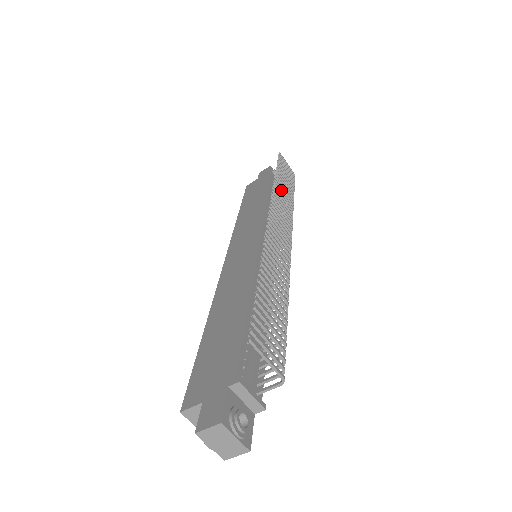
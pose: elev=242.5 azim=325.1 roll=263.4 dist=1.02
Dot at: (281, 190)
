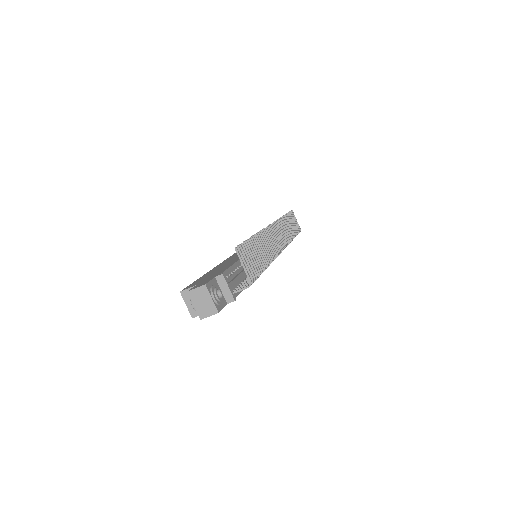
Dot at: (285, 225)
